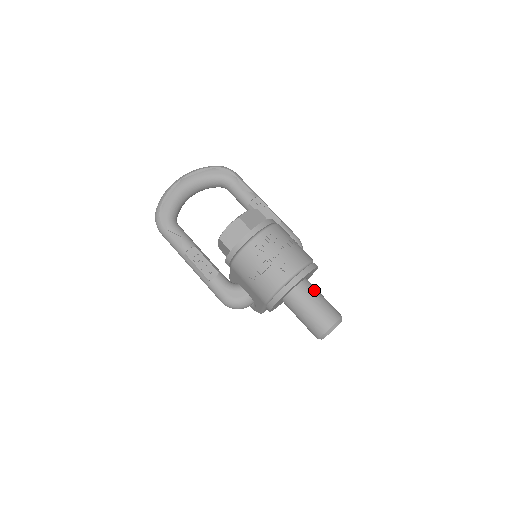
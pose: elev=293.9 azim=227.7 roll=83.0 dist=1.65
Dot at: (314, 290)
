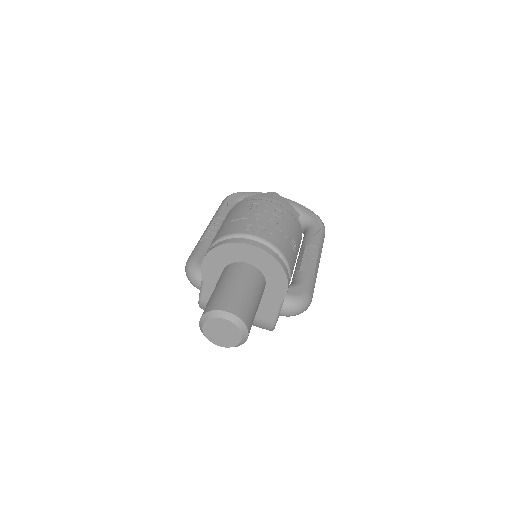
Dot at: (256, 284)
